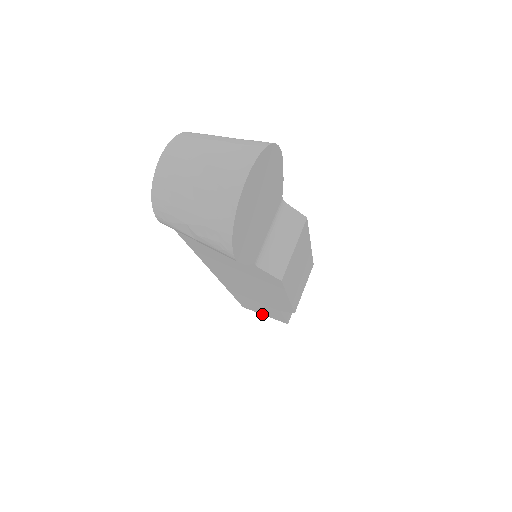
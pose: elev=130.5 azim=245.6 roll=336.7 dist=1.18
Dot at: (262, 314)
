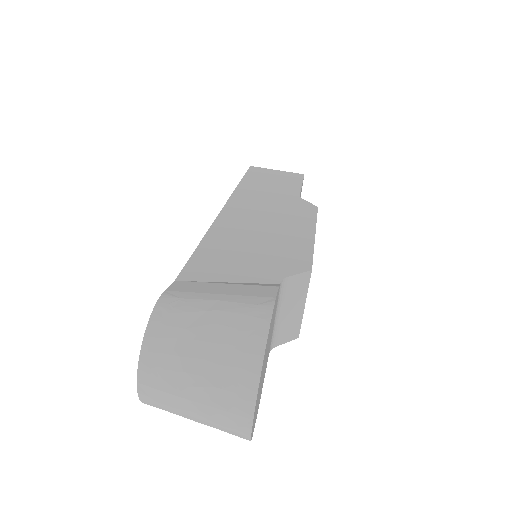
Dot at: occluded
